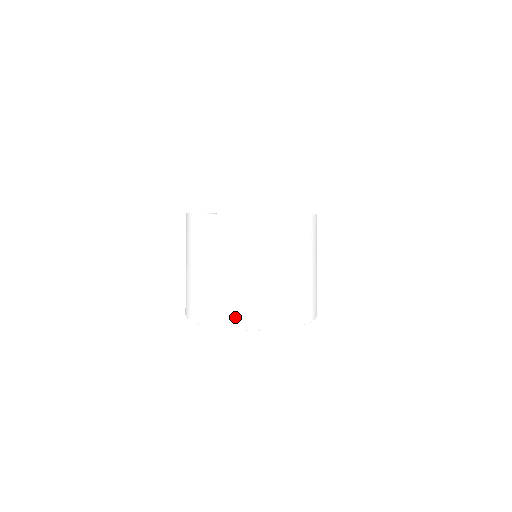
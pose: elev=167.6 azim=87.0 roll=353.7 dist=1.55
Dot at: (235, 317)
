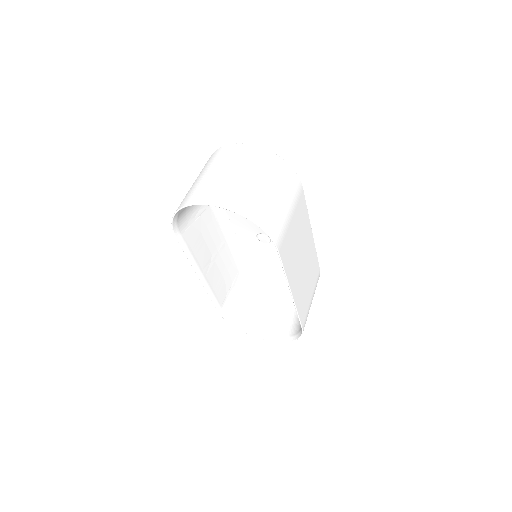
Dot at: (203, 196)
